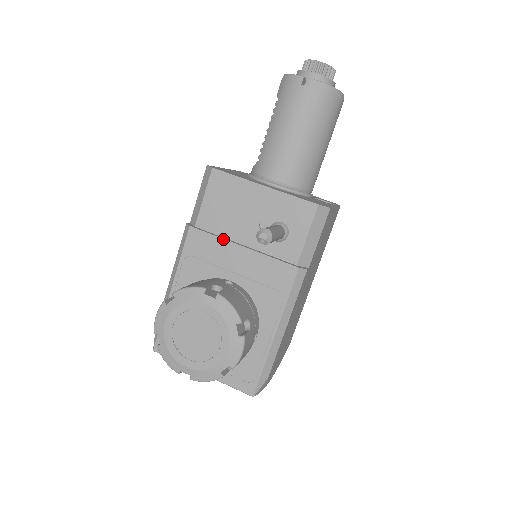
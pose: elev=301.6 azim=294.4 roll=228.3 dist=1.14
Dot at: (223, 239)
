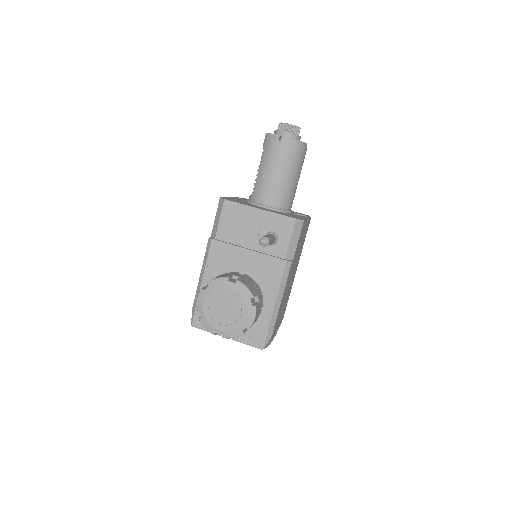
Dot at: (235, 246)
